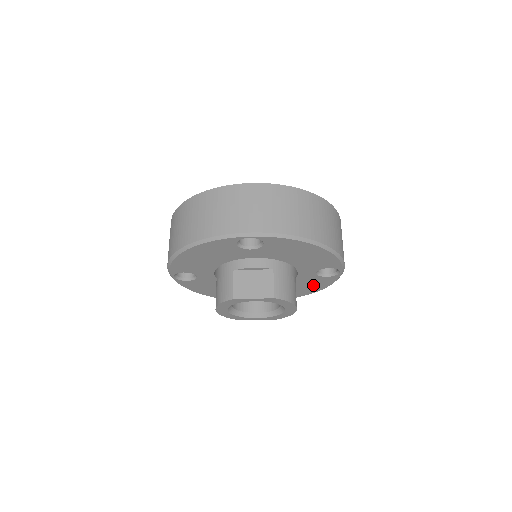
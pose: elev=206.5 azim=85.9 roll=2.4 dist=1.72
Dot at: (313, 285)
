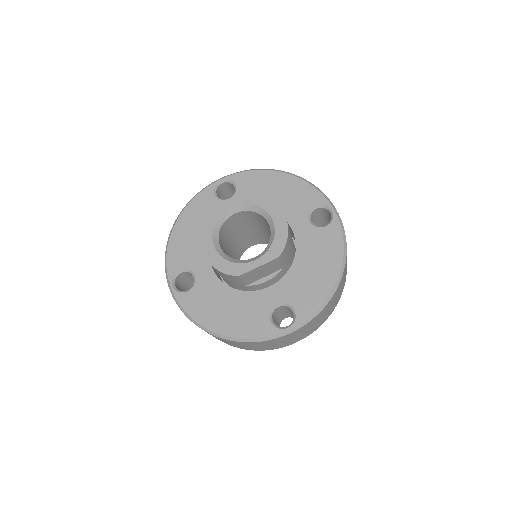
Dot at: (325, 254)
